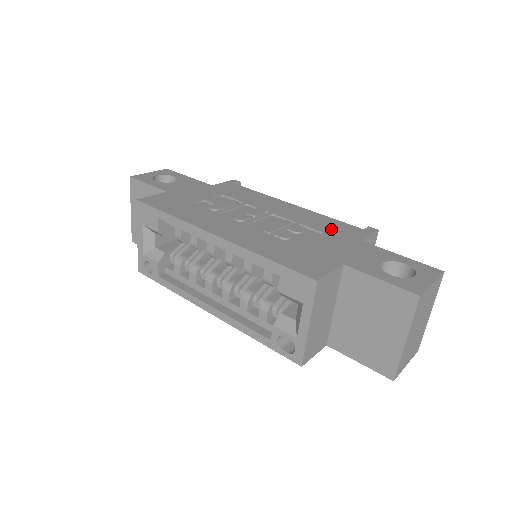
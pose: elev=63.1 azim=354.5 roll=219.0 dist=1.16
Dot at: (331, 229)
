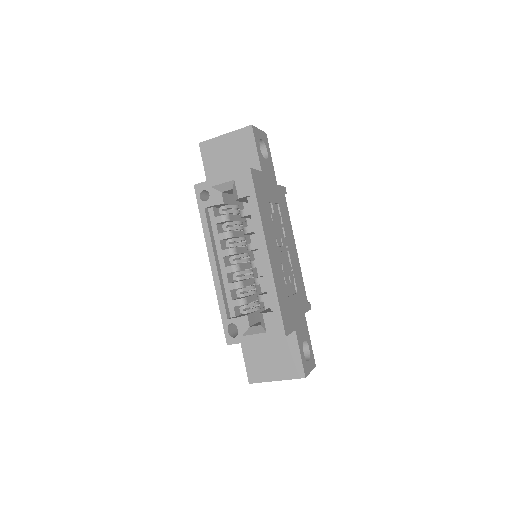
Dot at: (300, 291)
